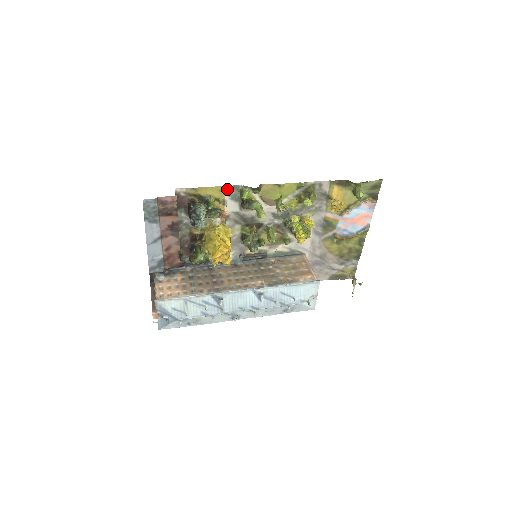
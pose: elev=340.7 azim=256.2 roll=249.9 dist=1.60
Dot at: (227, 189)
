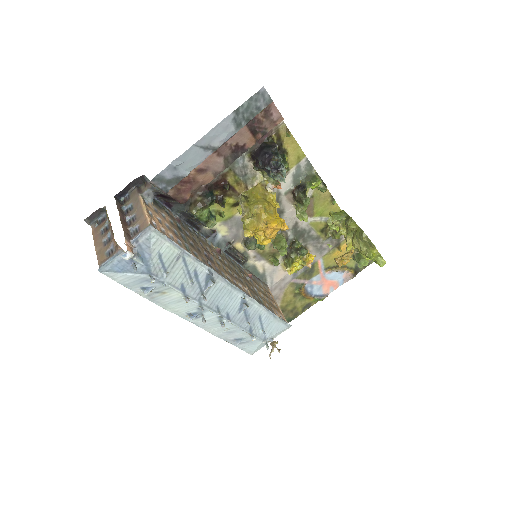
Dot at: (303, 161)
